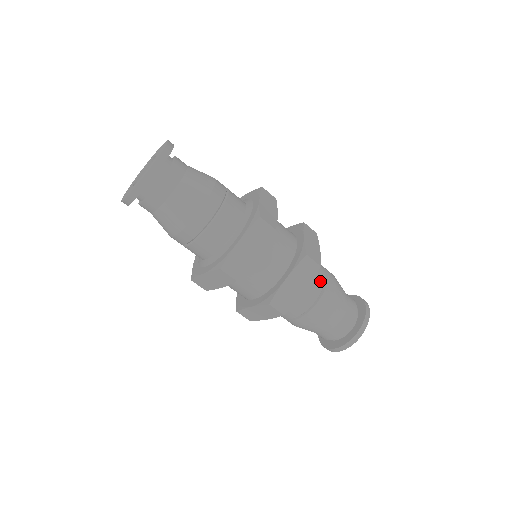
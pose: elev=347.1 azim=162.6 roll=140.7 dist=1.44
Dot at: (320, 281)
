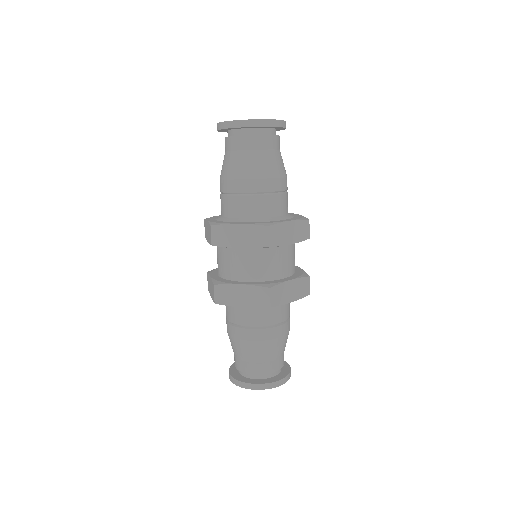
Dot at: (289, 311)
